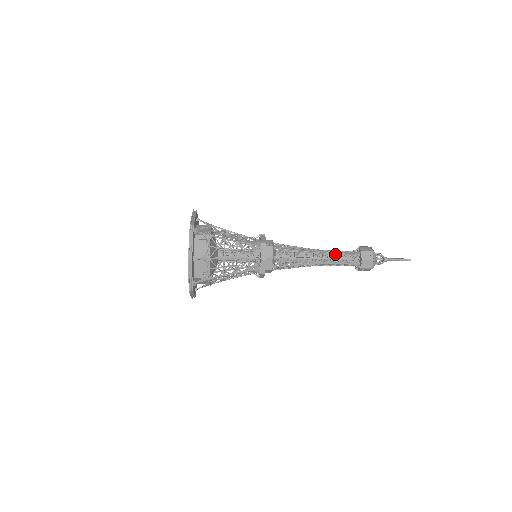
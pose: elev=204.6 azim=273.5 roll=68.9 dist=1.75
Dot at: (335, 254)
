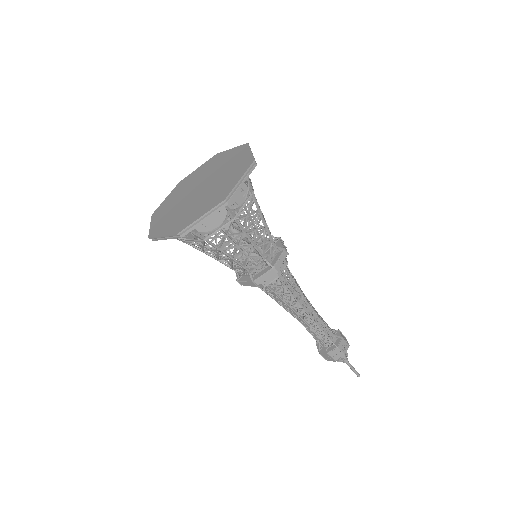
Dot at: (319, 316)
